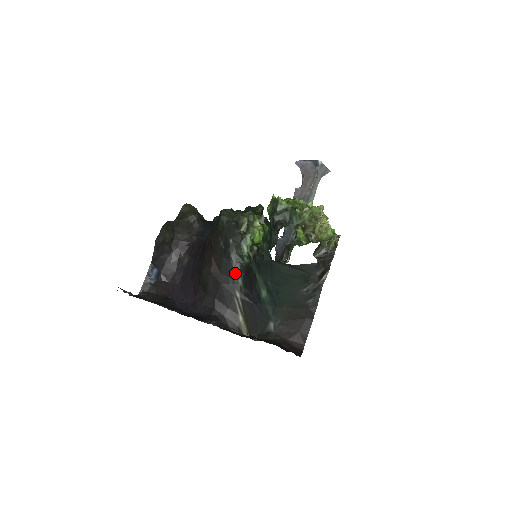
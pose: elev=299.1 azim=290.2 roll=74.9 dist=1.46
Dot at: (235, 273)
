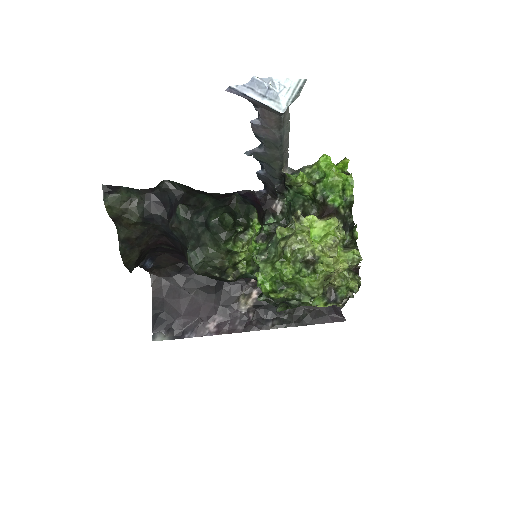
Dot at: occluded
